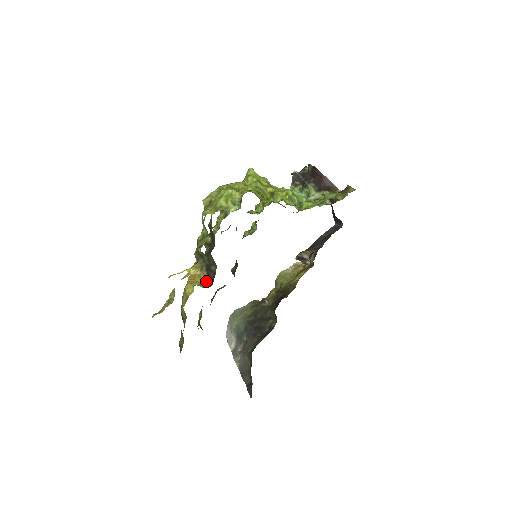
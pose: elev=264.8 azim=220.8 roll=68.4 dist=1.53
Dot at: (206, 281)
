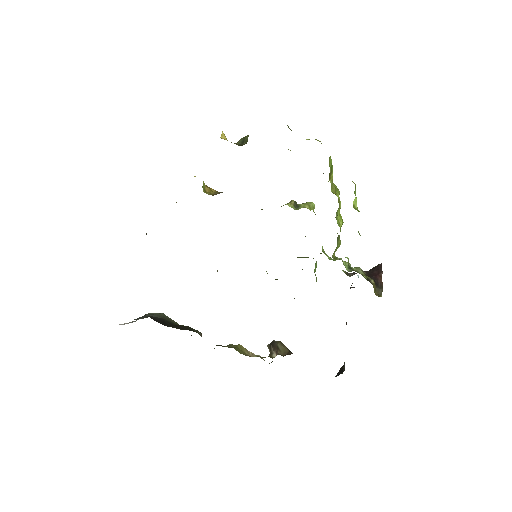
Dot at: occluded
